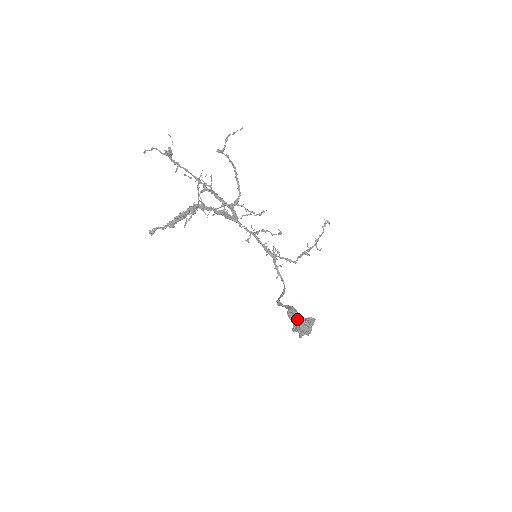
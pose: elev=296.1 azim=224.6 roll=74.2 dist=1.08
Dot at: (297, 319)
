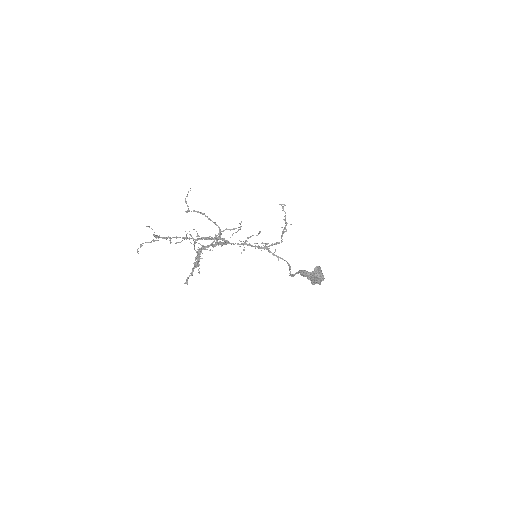
Dot at: (308, 273)
